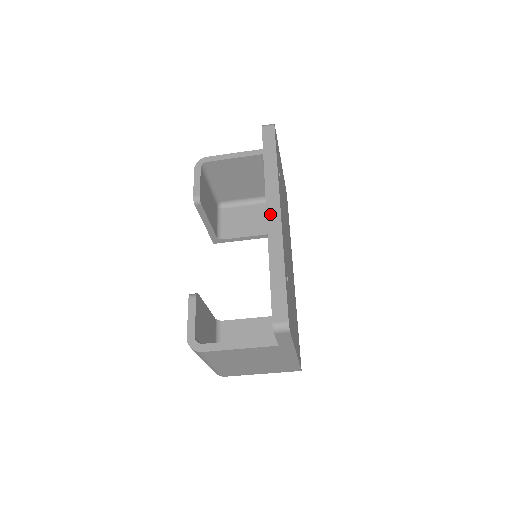
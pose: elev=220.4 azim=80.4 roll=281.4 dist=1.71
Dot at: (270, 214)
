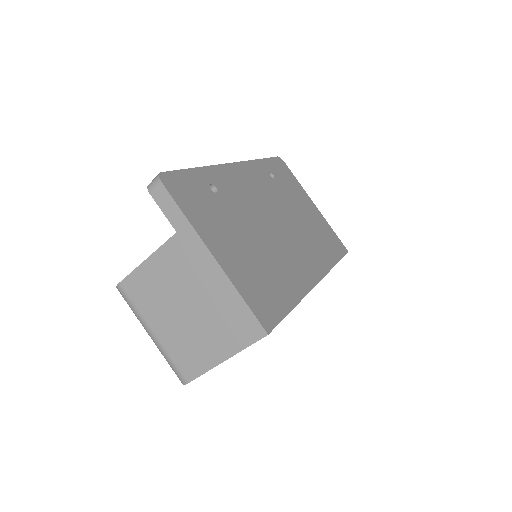
Dot at: occluded
